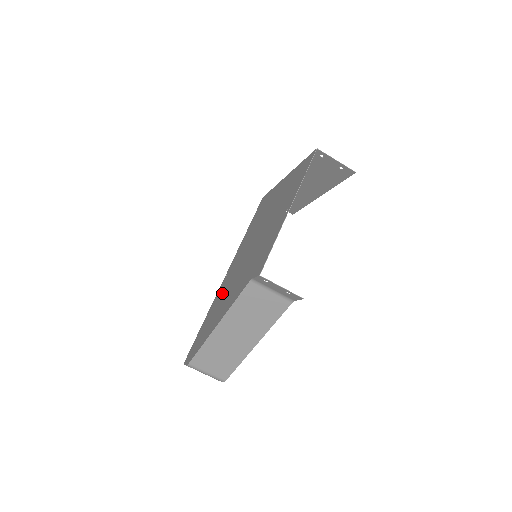
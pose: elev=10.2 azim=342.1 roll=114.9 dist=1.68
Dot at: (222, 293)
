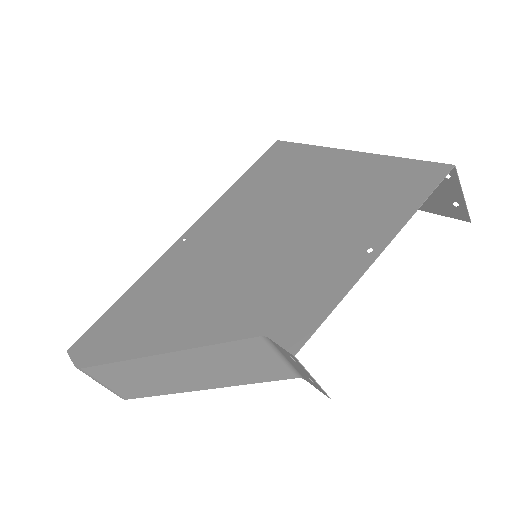
Dot at: (173, 277)
